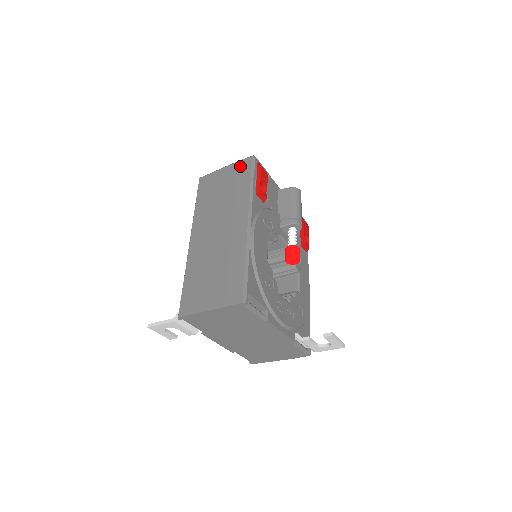
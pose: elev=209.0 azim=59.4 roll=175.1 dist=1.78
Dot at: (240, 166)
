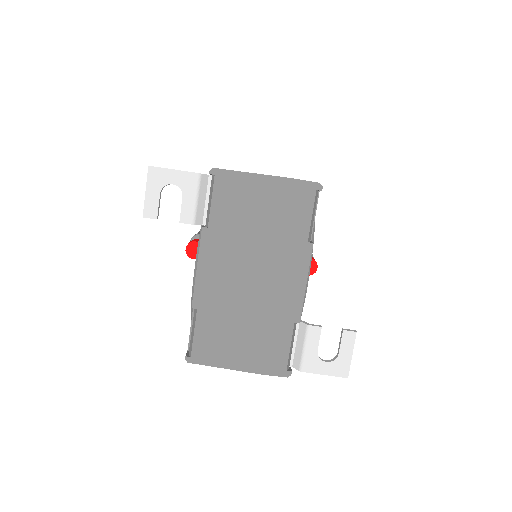
Dot at: occluded
